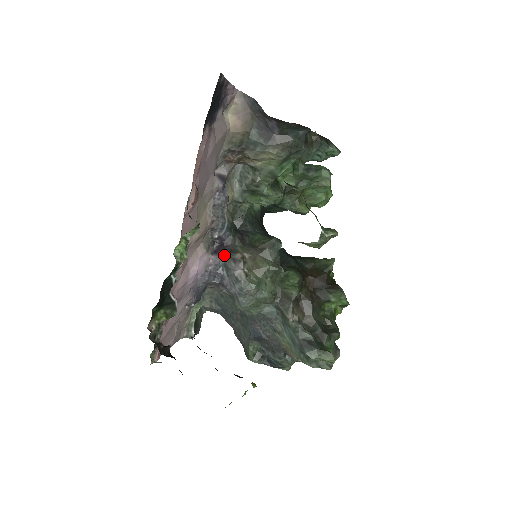
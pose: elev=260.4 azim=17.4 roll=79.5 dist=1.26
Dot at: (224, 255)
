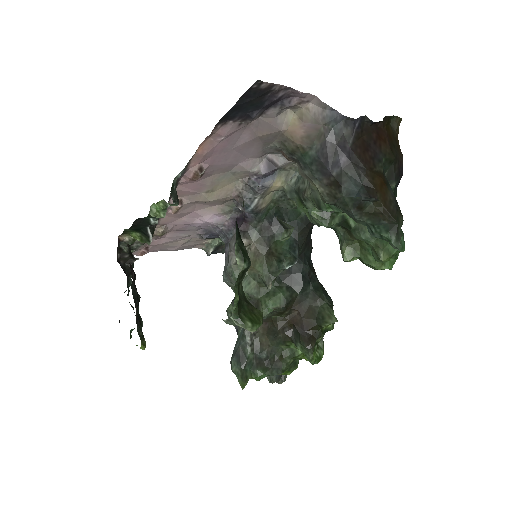
Dot at: occluded
